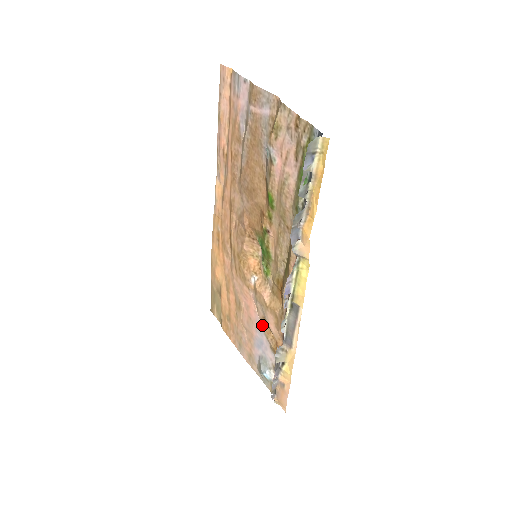
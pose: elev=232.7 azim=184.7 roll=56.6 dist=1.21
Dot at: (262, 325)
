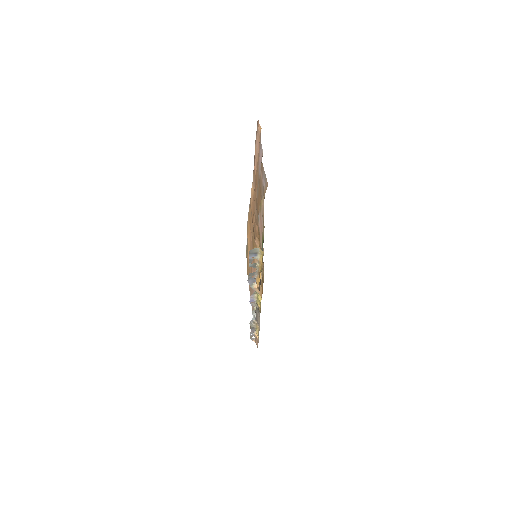
Dot at: occluded
